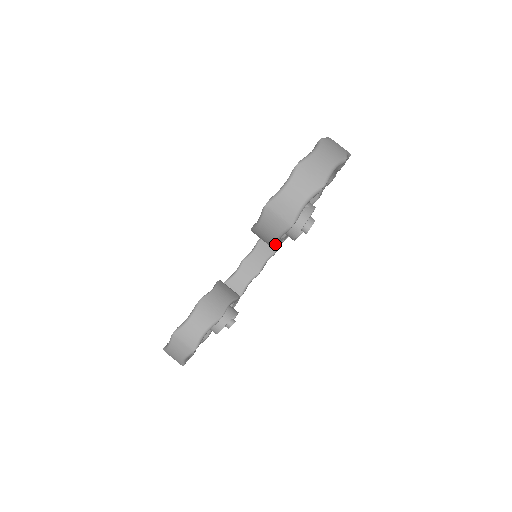
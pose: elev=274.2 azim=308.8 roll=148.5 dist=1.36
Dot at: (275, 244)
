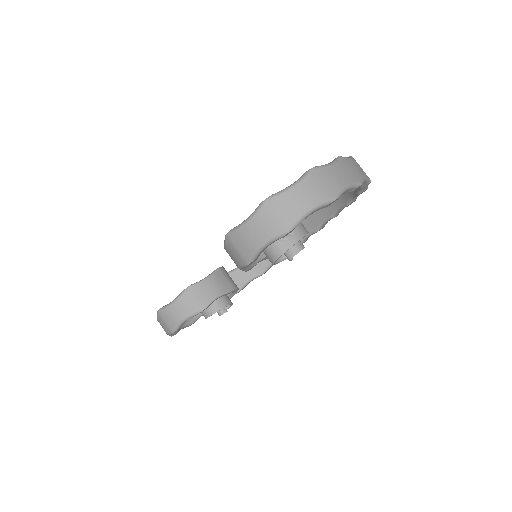
Dot at: (242, 270)
